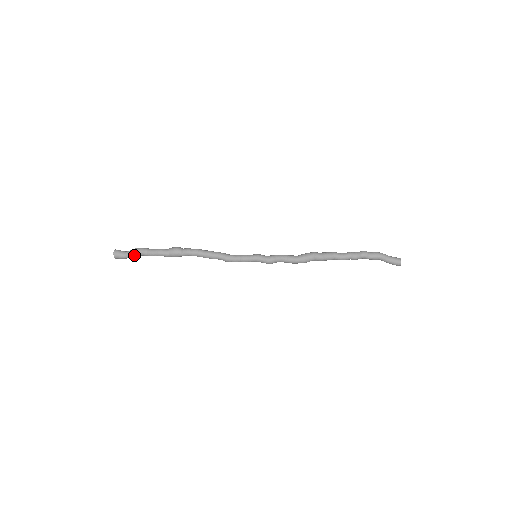
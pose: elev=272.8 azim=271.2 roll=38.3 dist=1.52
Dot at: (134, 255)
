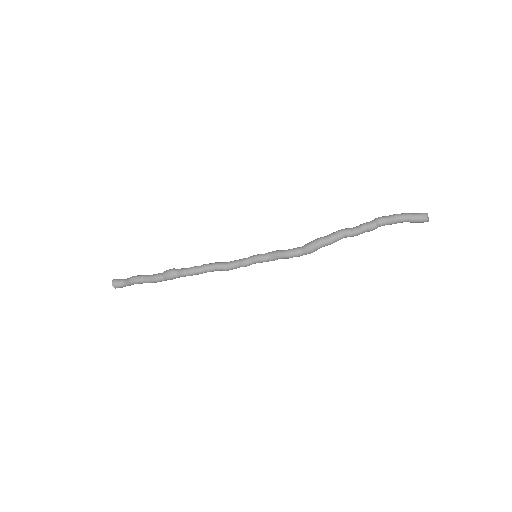
Dot at: (133, 284)
